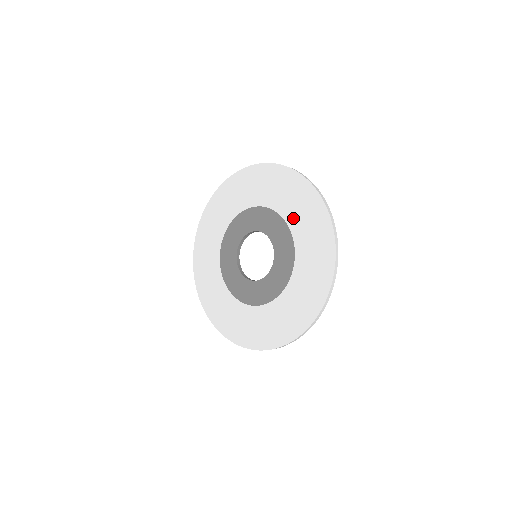
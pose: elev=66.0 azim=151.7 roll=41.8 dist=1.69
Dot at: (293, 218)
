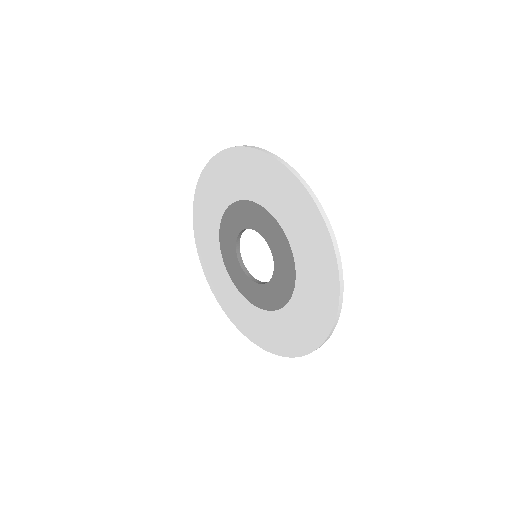
Dot at: (290, 227)
